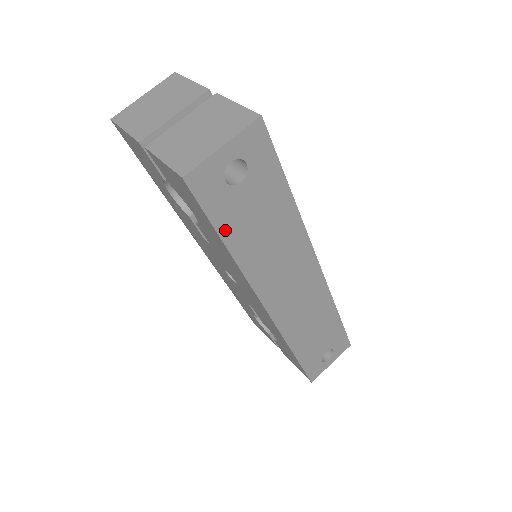
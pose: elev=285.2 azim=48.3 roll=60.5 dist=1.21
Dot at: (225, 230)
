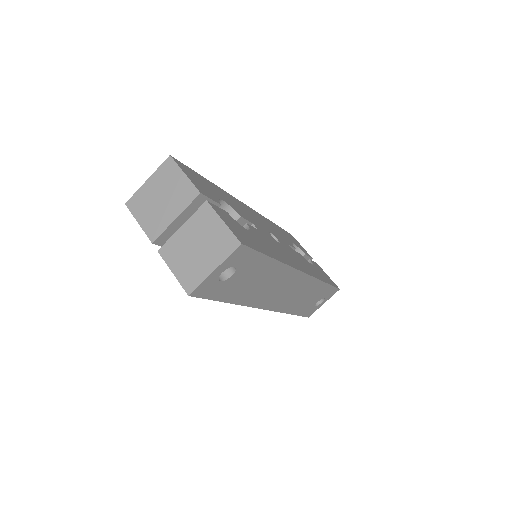
Dot at: (225, 297)
